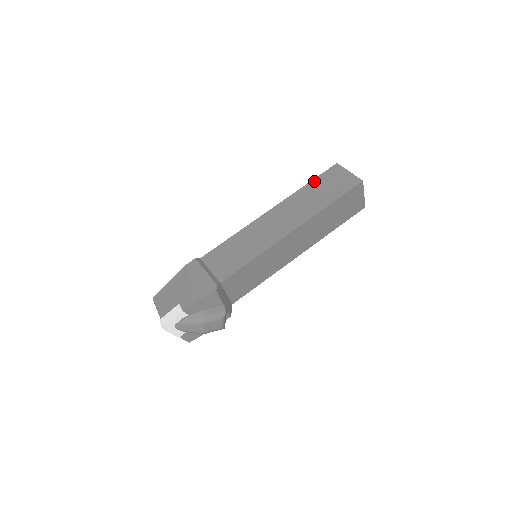
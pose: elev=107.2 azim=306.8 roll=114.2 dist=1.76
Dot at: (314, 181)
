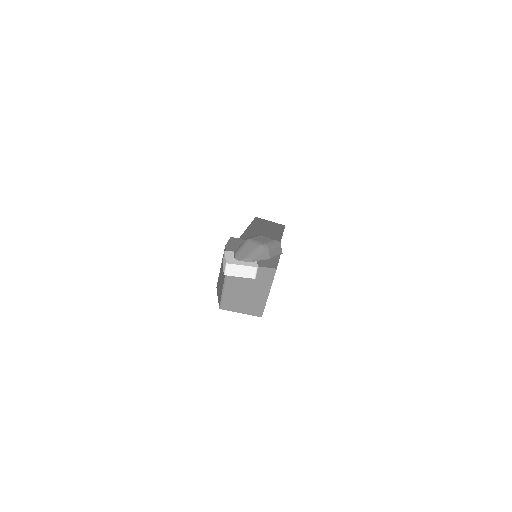
Dot at: occluded
